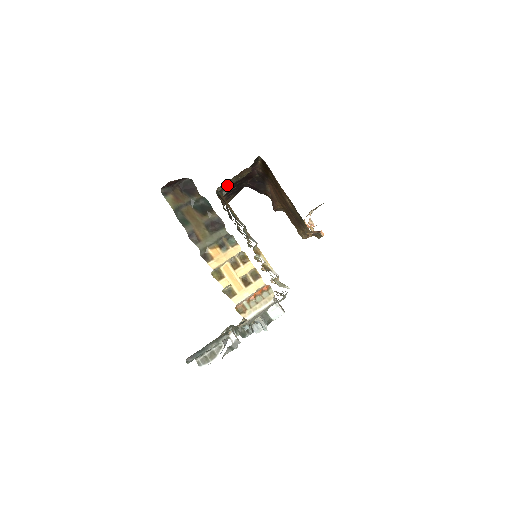
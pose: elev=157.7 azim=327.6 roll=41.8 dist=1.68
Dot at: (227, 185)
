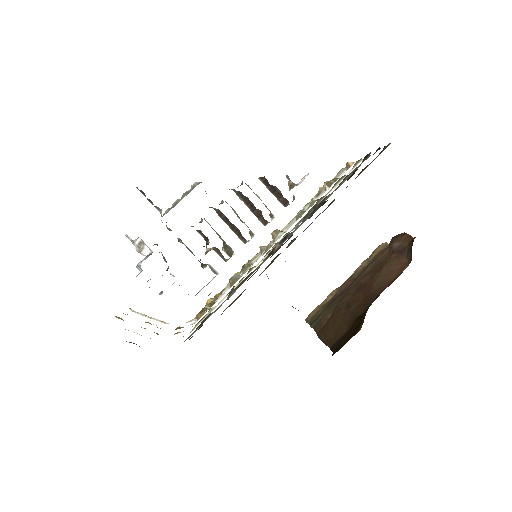
Dot at: occluded
